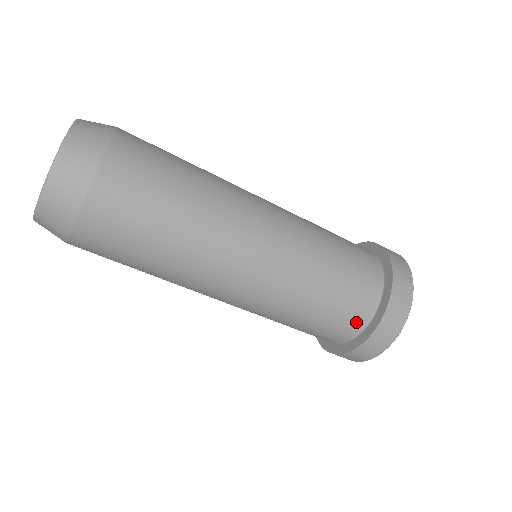
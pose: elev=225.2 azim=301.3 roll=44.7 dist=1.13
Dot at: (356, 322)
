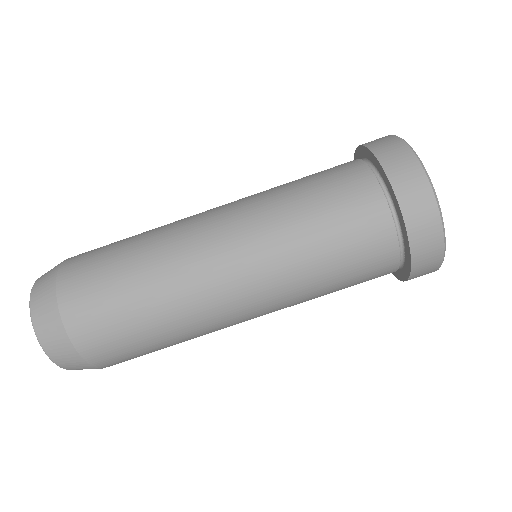
Dot at: (356, 169)
